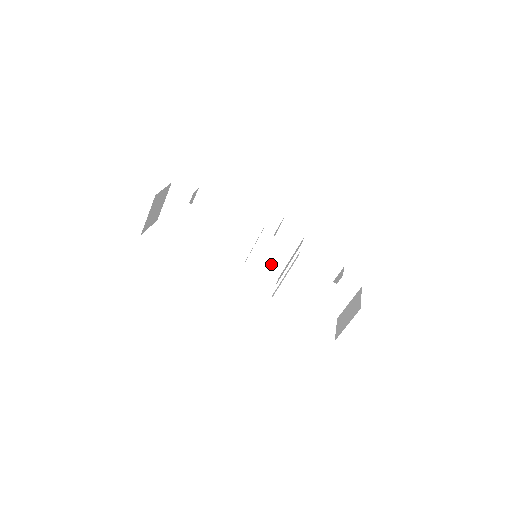
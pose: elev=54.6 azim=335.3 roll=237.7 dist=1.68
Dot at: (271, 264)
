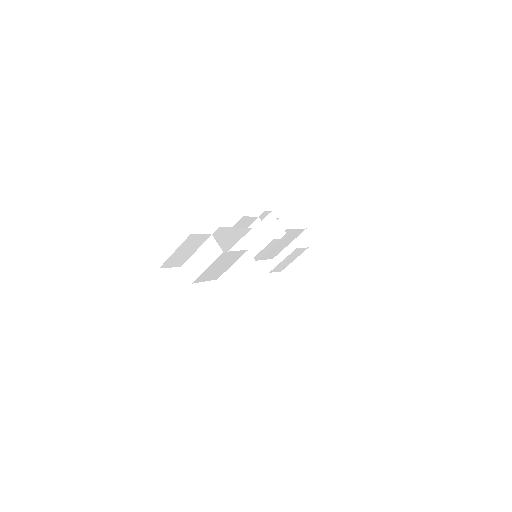
Dot at: occluded
